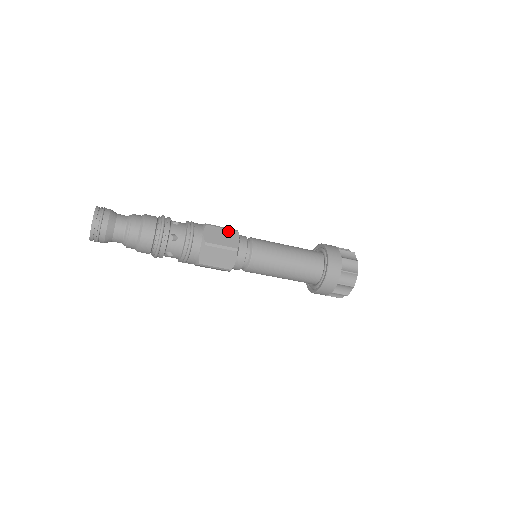
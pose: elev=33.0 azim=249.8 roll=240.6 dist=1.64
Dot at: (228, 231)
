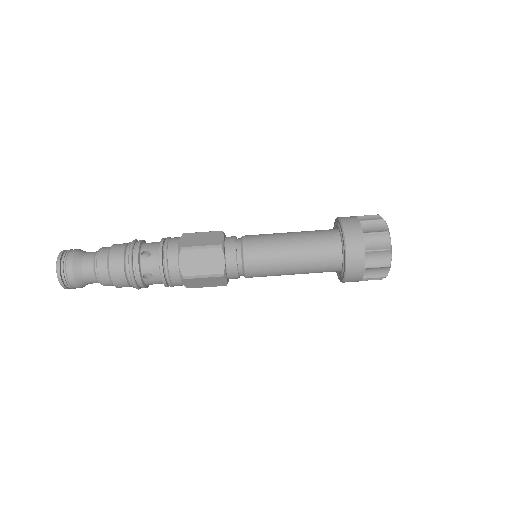
Dot at: occluded
